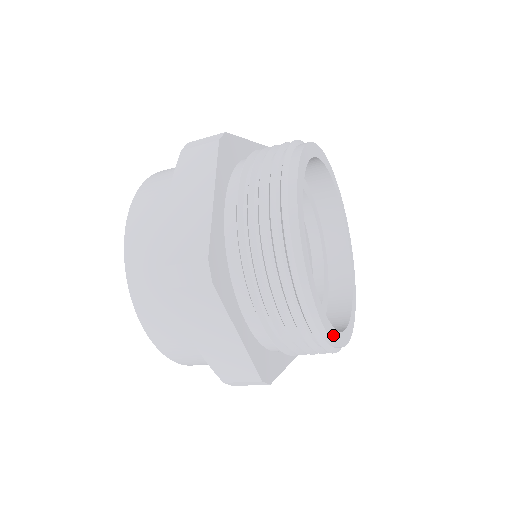
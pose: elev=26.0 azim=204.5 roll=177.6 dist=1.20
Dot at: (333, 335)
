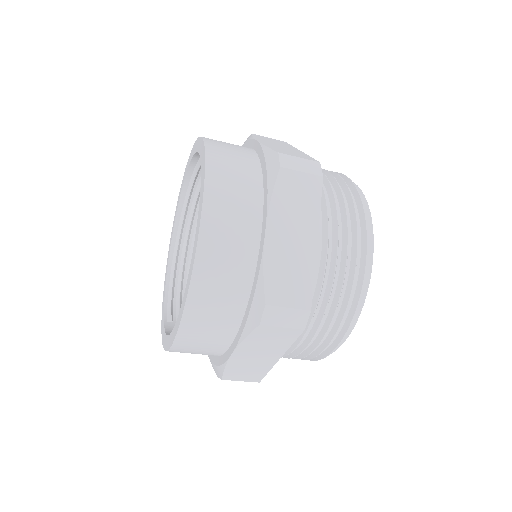
Dot at: occluded
